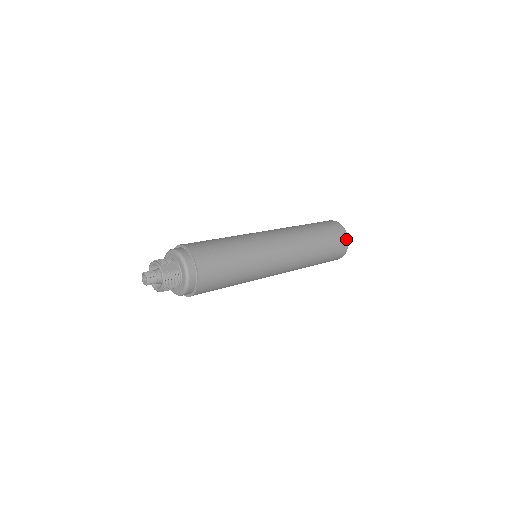
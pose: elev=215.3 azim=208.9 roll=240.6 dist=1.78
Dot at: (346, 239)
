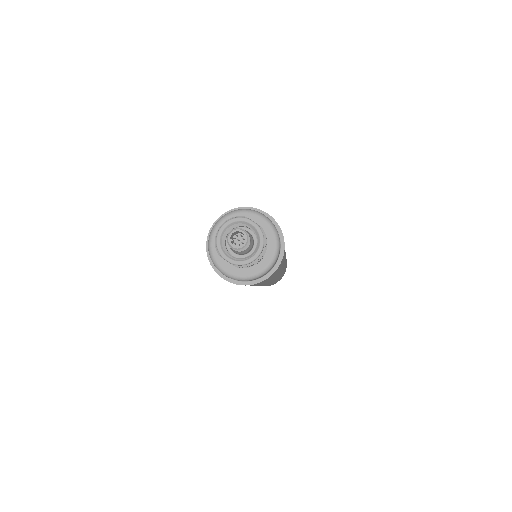
Dot at: occluded
